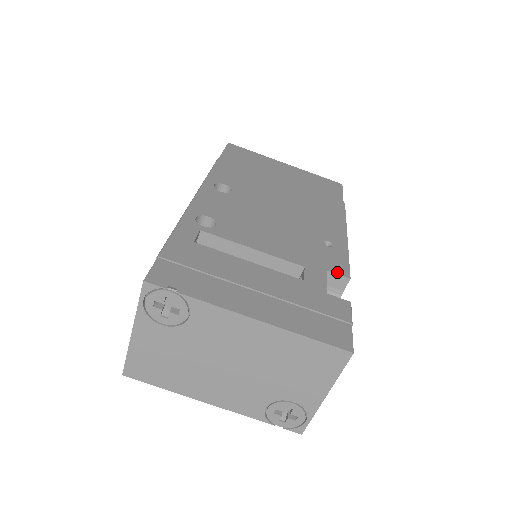
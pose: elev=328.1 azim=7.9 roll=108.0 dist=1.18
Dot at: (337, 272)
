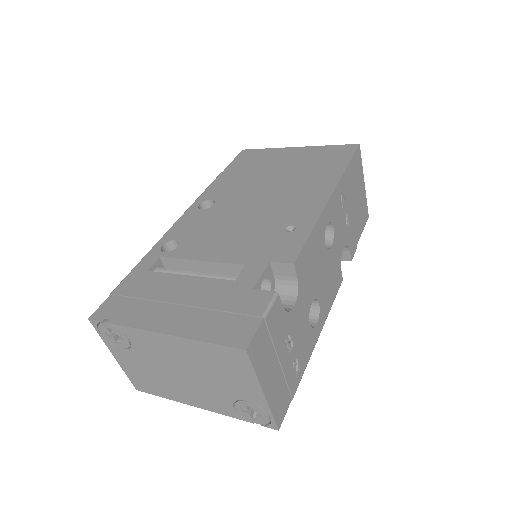
Dot at: (281, 260)
